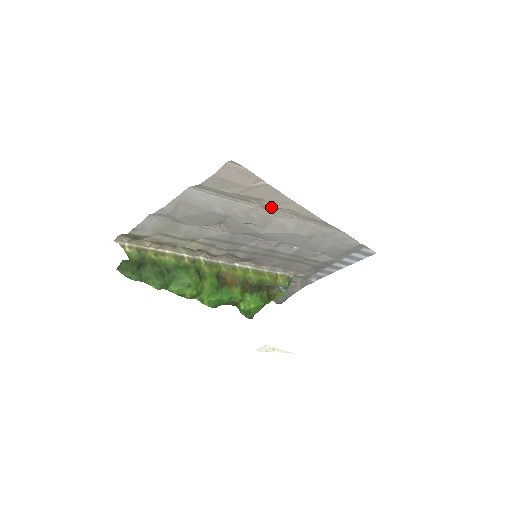
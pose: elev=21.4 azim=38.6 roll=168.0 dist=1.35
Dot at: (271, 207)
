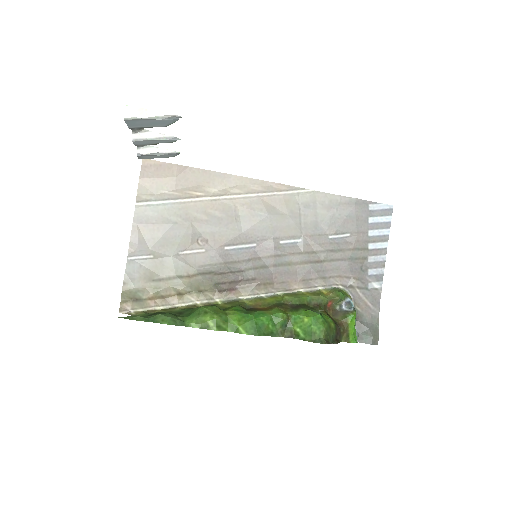
Dot at: (218, 193)
